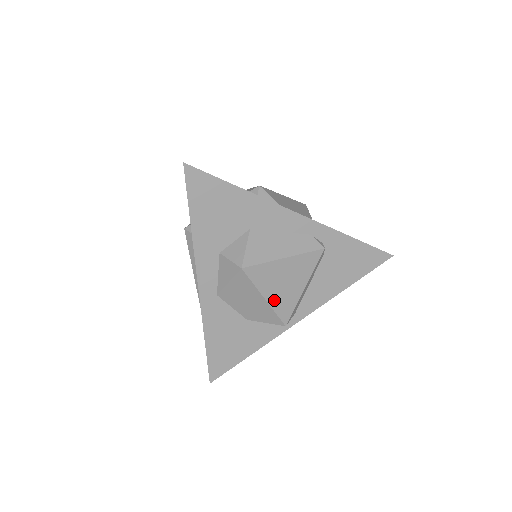
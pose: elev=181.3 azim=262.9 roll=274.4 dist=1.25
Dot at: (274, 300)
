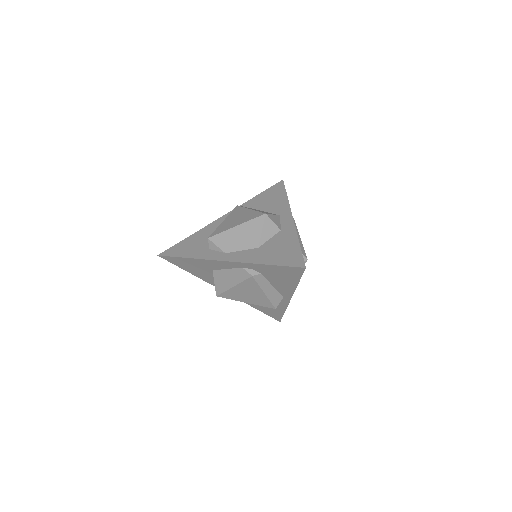
Dot at: (252, 302)
